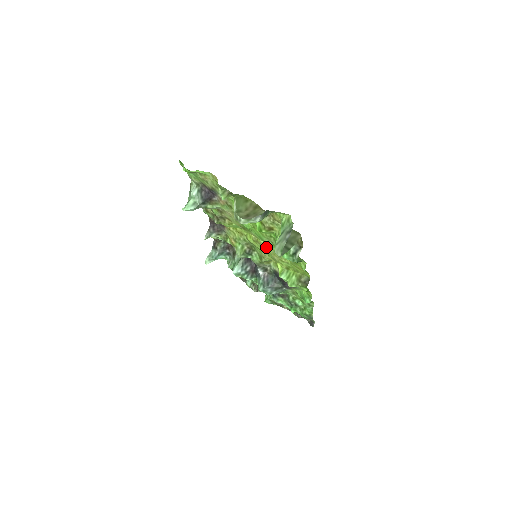
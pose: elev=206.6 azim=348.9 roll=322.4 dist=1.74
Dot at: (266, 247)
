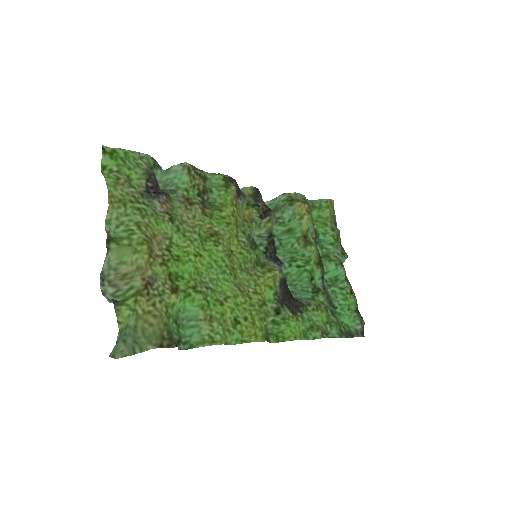
Dot at: (233, 271)
